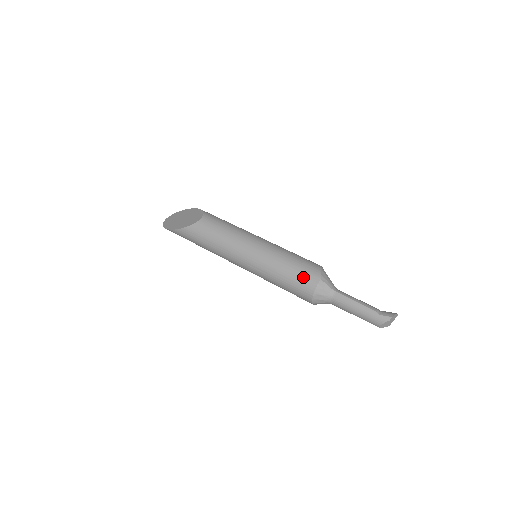
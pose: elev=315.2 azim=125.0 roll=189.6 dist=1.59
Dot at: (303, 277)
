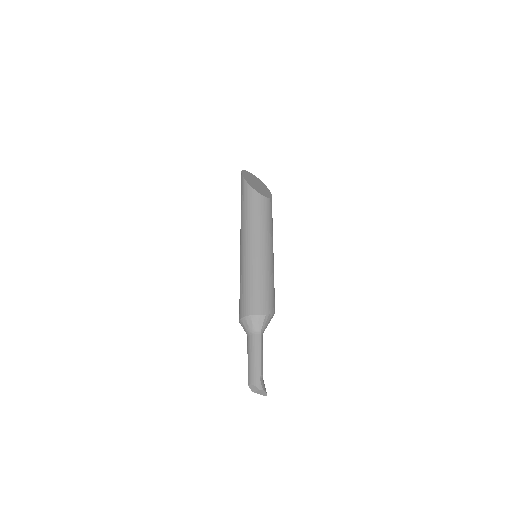
Dot at: (260, 300)
